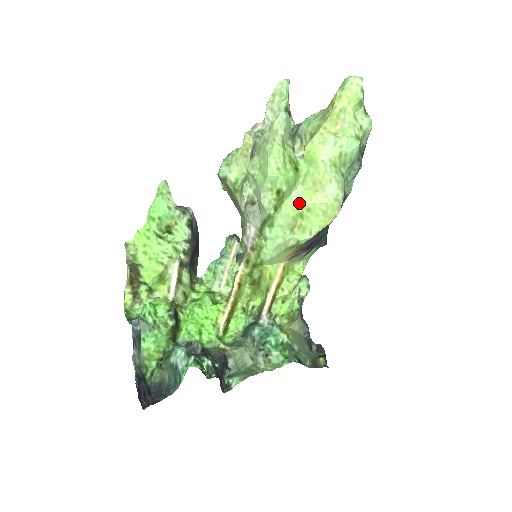
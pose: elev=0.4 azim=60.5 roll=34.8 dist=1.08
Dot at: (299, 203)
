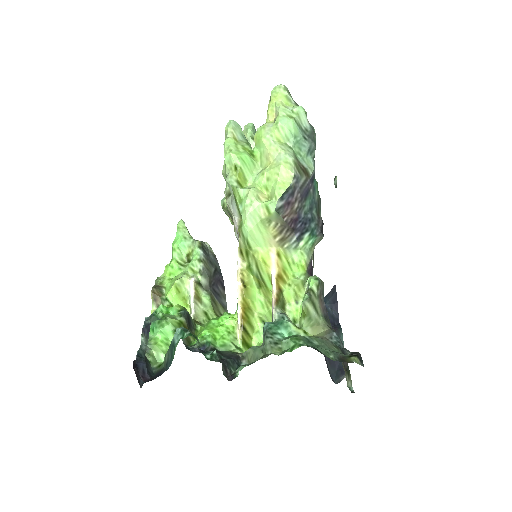
Dot at: (259, 177)
